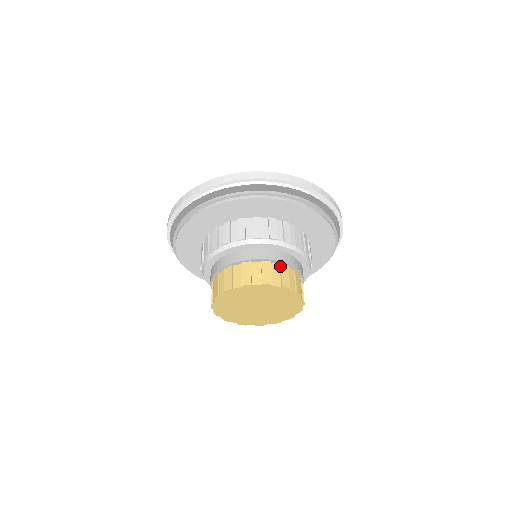
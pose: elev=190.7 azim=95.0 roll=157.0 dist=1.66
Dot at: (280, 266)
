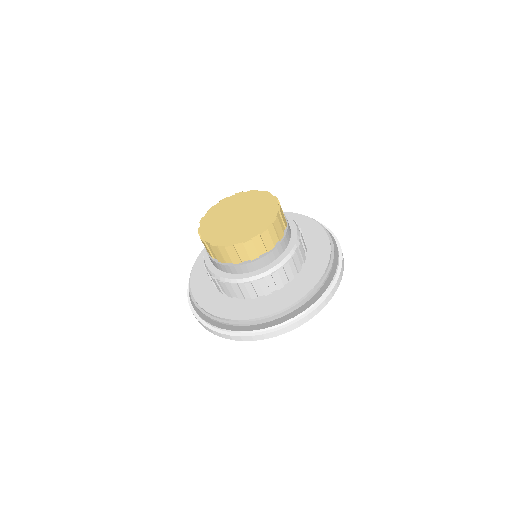
Dot at: occluded
